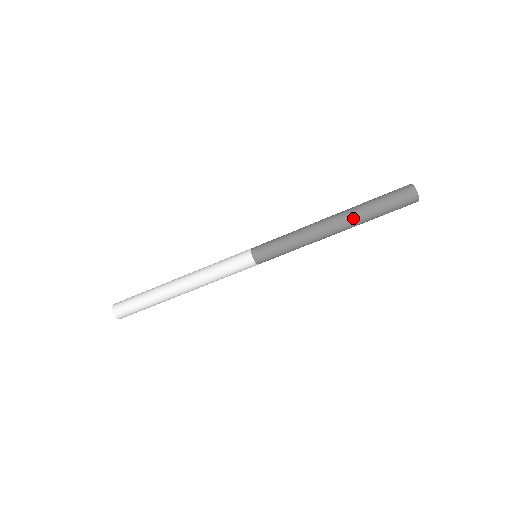
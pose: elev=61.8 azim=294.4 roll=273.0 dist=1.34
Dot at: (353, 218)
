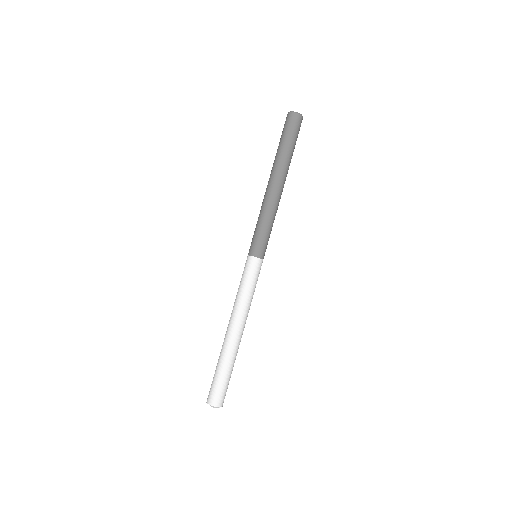
Dot at: (275, 164)
